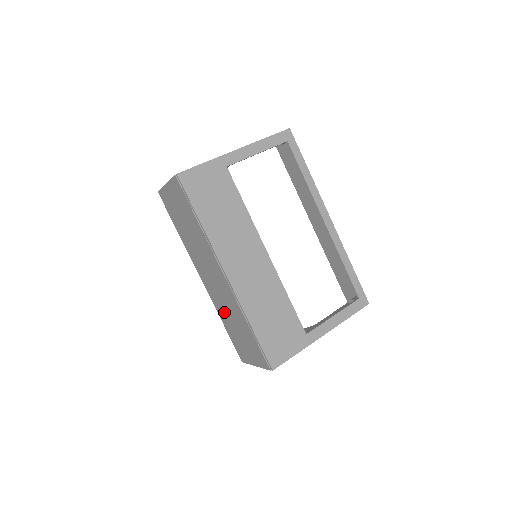
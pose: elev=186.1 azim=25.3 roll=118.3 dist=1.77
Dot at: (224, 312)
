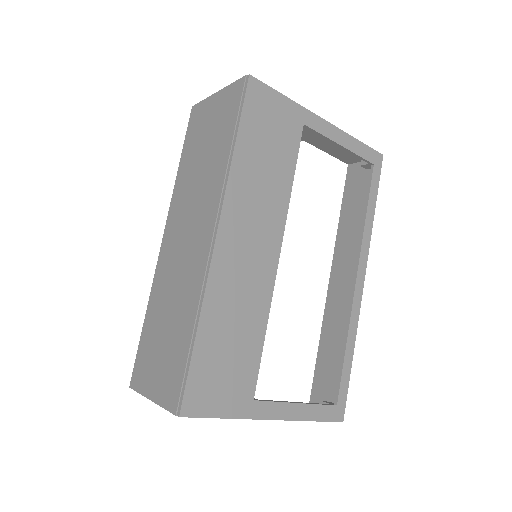
Dot at: (163, 297)
